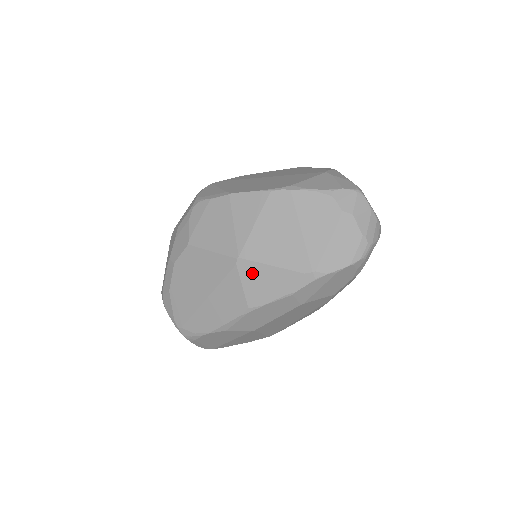
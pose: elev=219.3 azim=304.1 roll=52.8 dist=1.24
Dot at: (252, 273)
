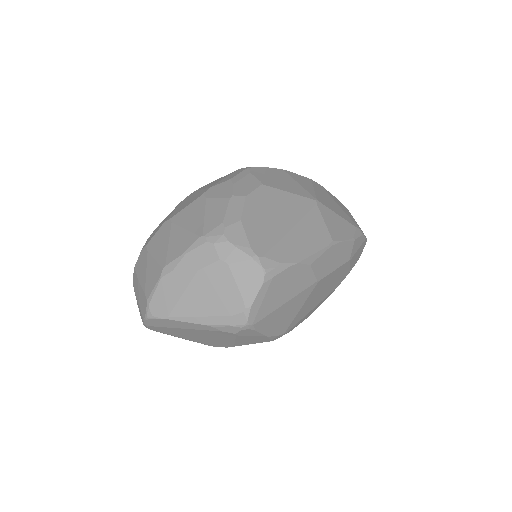
Dot at: (328, 215)
